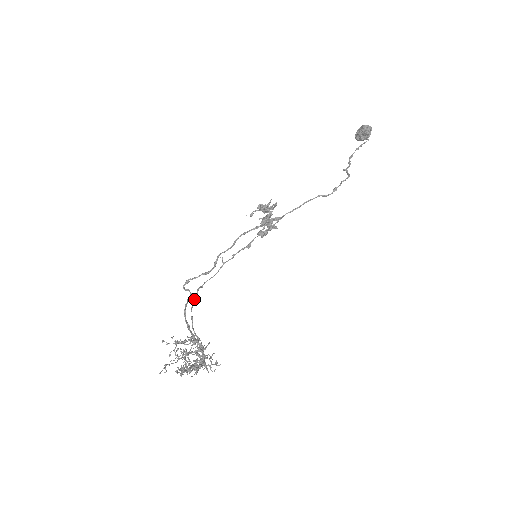
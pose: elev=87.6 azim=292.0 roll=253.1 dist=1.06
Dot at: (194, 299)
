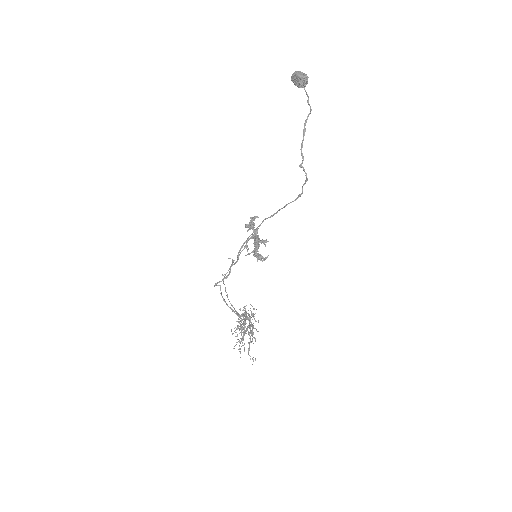
Dot at: (225, 291)
